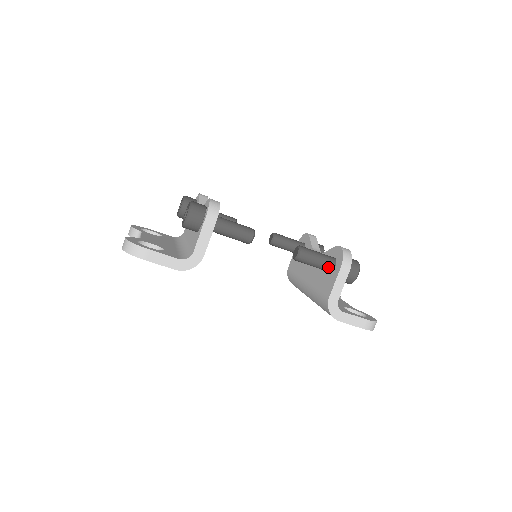
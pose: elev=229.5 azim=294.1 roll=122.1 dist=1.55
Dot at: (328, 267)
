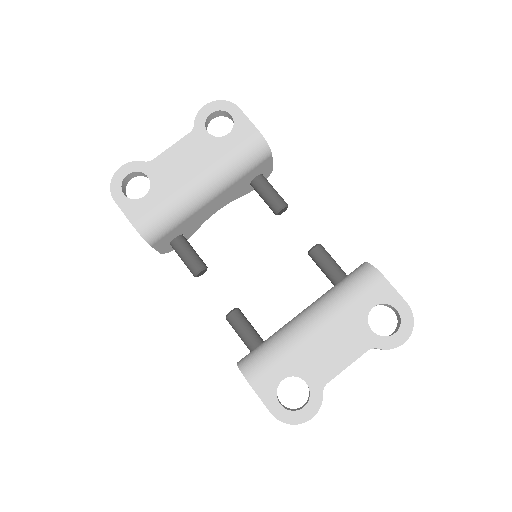
Dot at: (343, 271)
